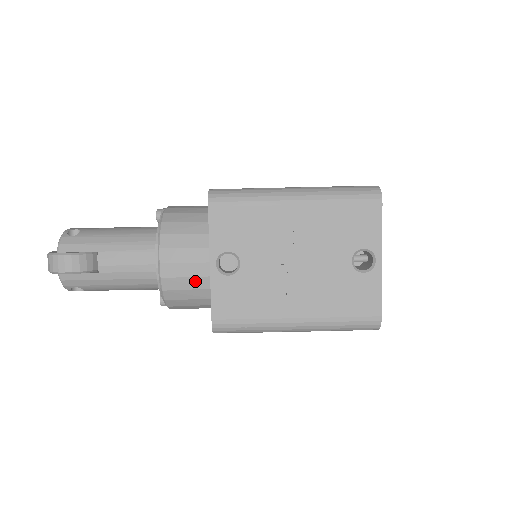
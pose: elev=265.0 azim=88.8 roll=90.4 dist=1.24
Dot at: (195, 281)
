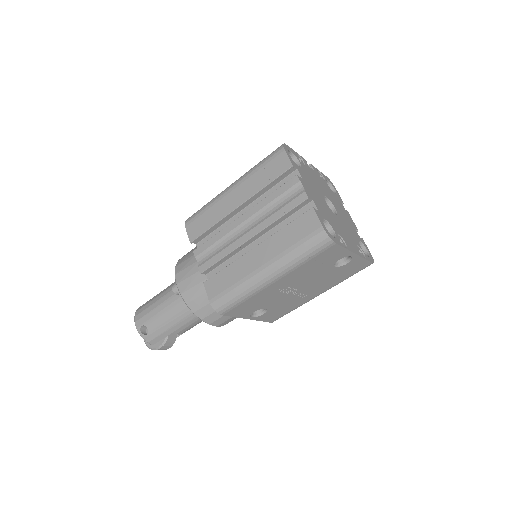
Dot at: occluded
